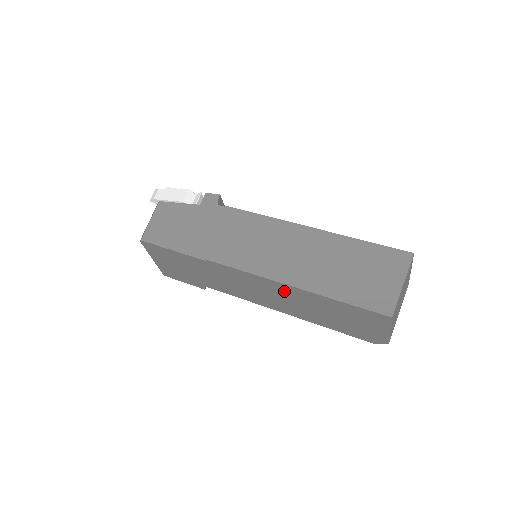
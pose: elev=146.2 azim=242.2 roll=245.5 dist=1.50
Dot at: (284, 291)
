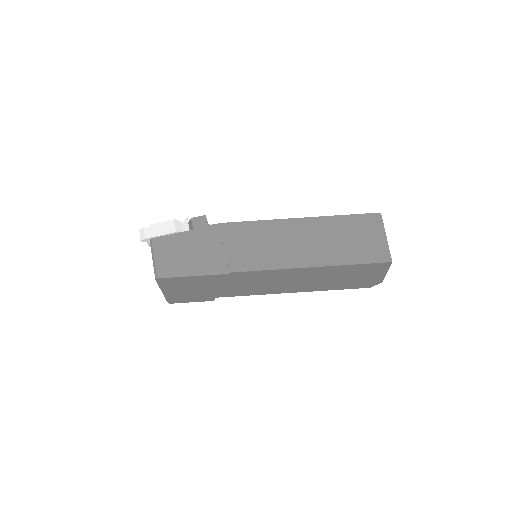
Dot at: (302, 274)
